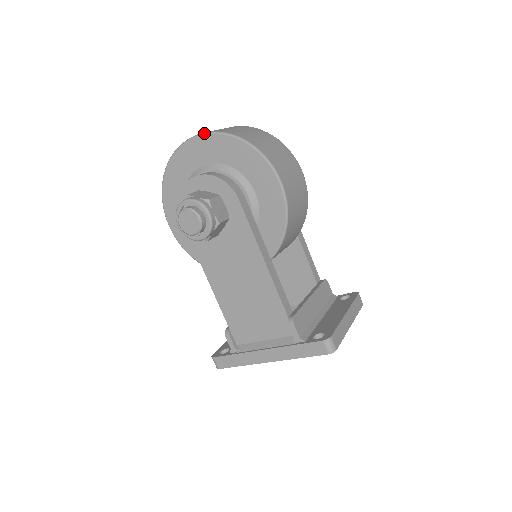
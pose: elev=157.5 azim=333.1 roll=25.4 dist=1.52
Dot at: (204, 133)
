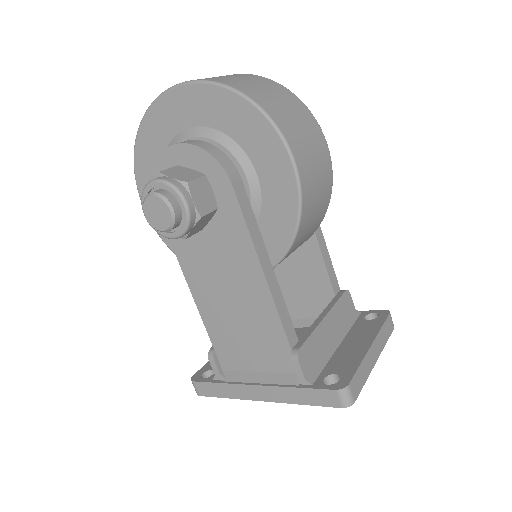
Dot at: (189, 81)
